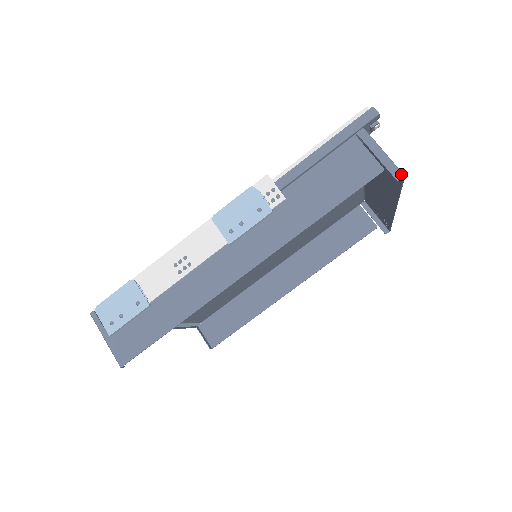
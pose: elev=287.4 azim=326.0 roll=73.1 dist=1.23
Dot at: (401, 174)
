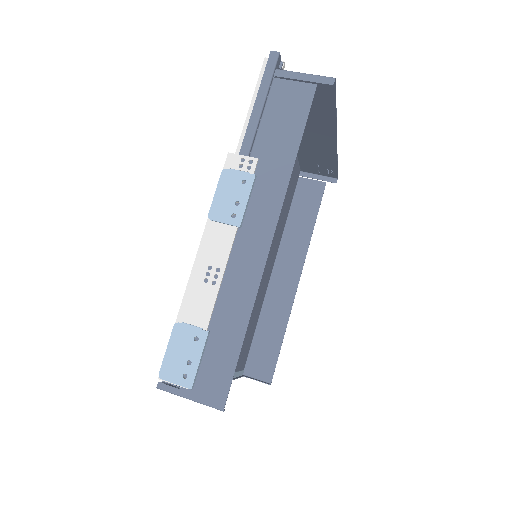
Dot at: (332, 78)
